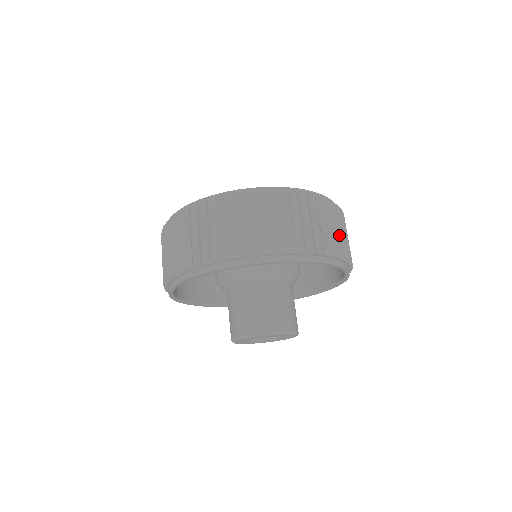
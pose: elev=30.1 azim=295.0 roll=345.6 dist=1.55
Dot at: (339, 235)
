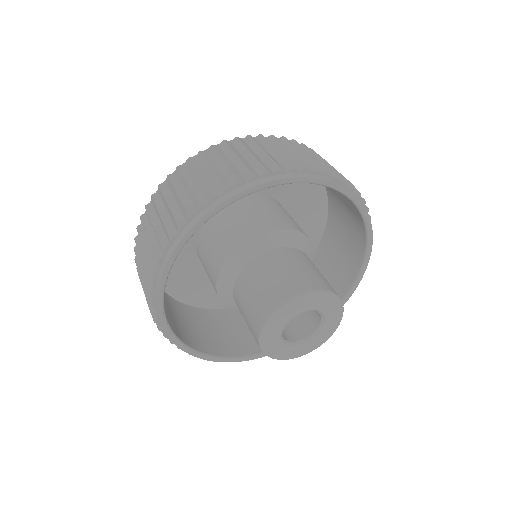
Dot at: (323, 162)
